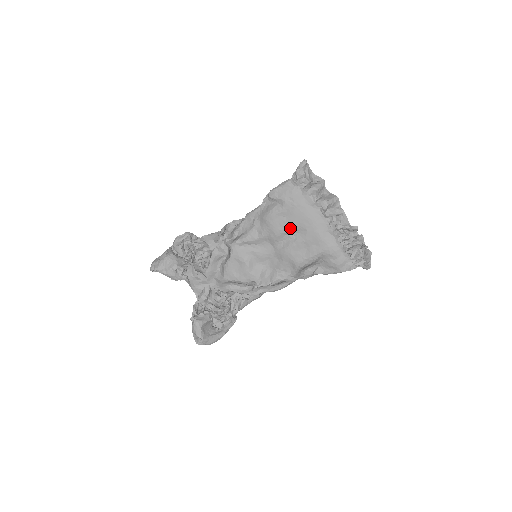
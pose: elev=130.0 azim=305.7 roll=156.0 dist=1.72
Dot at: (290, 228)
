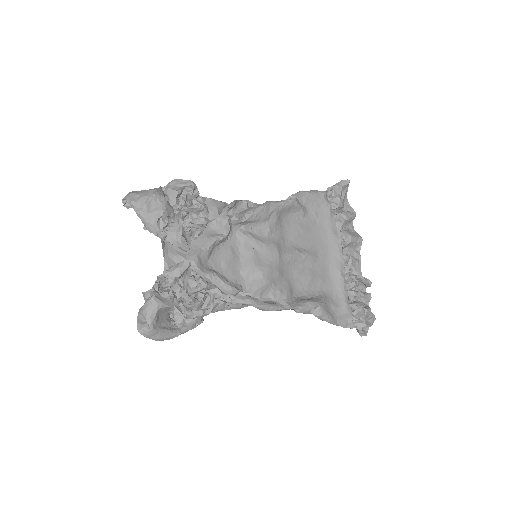
Dot at: (303, 245)
